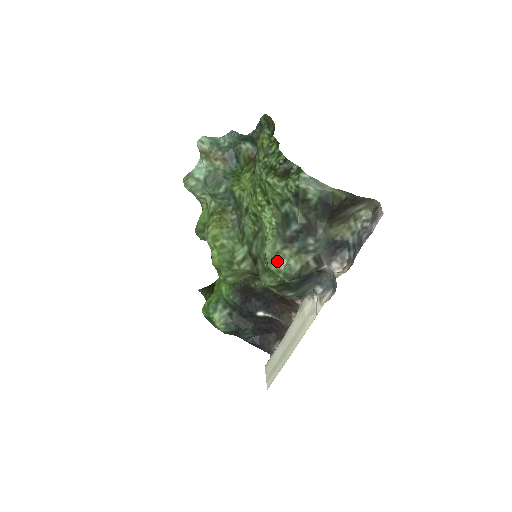
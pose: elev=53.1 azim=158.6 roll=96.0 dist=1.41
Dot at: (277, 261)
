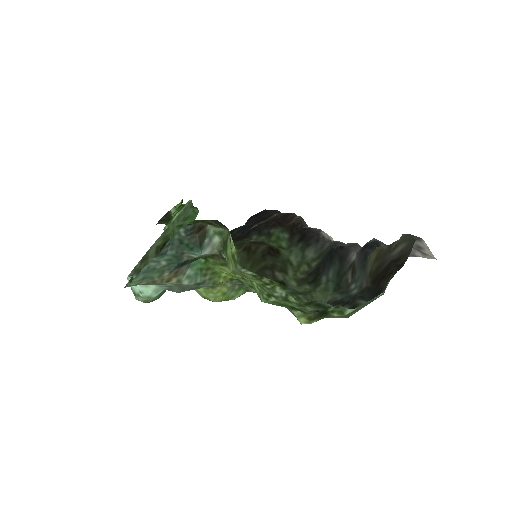
Dot at: occluded
